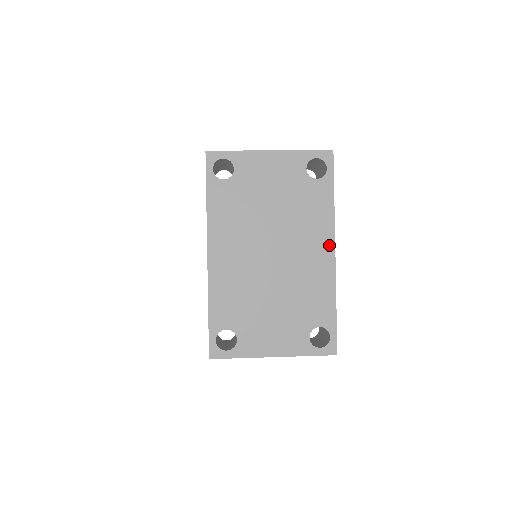
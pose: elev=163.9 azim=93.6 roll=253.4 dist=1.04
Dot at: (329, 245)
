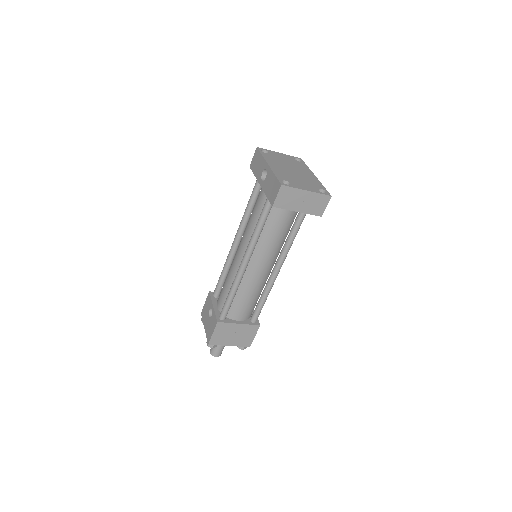
Dot at: (312, 174)
